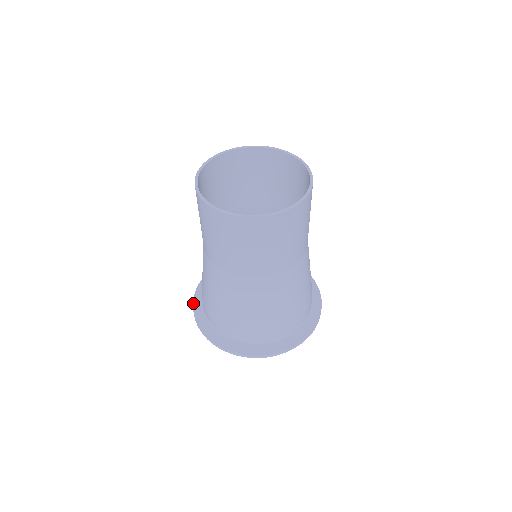
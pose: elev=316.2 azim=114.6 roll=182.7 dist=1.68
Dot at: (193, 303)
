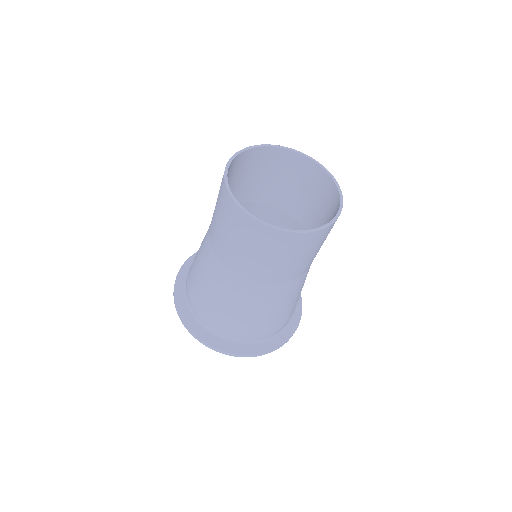
Dot at: (175, 284)
